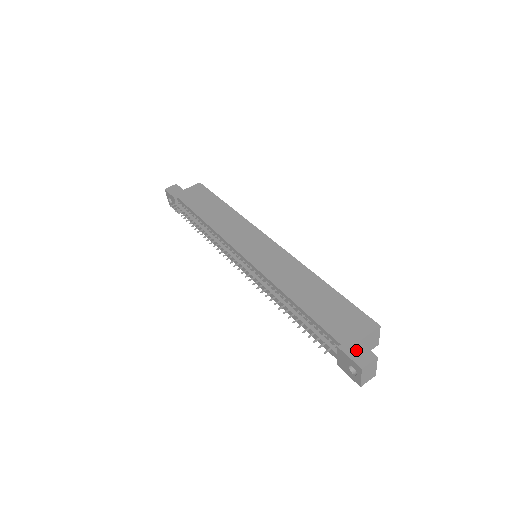
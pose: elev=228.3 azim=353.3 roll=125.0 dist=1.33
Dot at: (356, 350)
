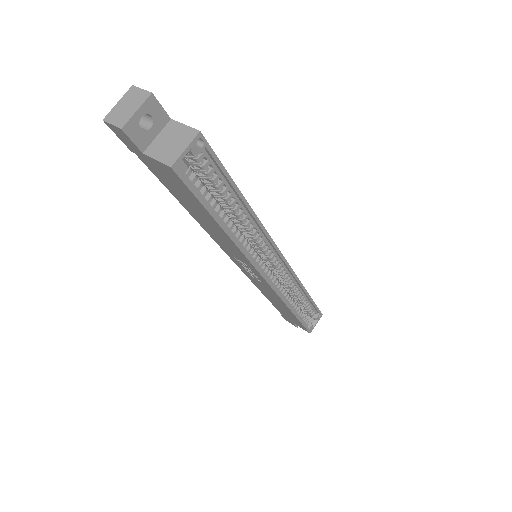
Dot at: occluded
